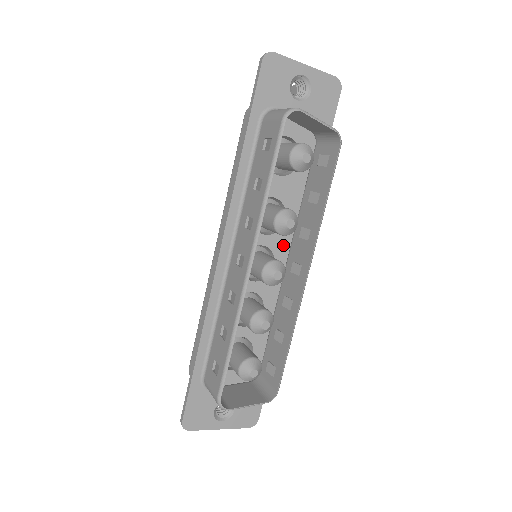
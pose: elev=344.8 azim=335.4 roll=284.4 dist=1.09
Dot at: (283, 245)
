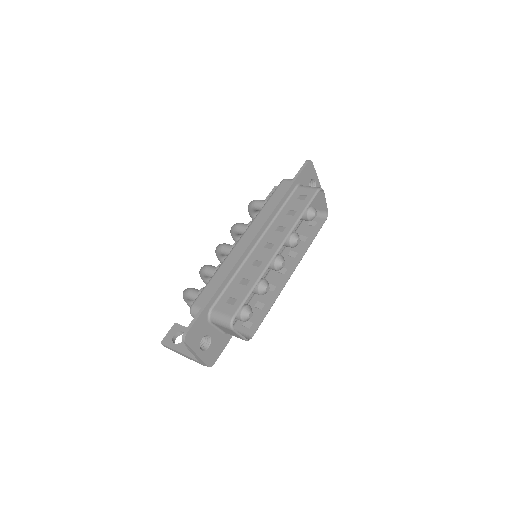
Dot at: occluded
